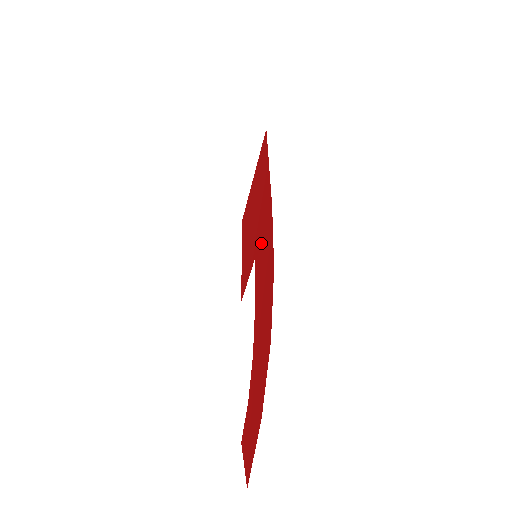
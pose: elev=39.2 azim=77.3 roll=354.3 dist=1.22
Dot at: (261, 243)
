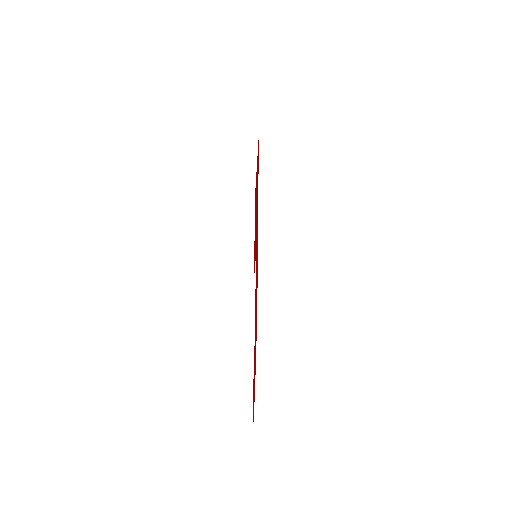
Dot at: (256, 252)
